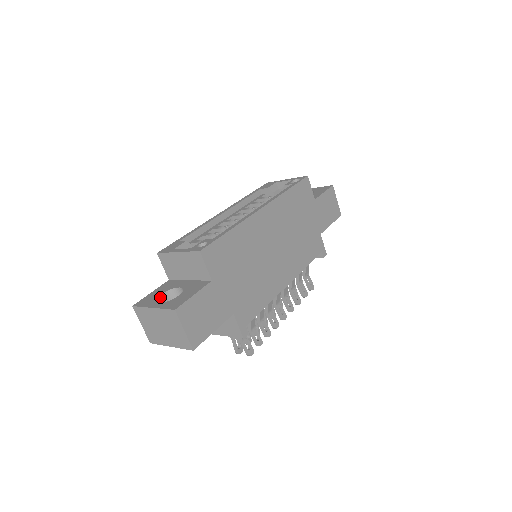
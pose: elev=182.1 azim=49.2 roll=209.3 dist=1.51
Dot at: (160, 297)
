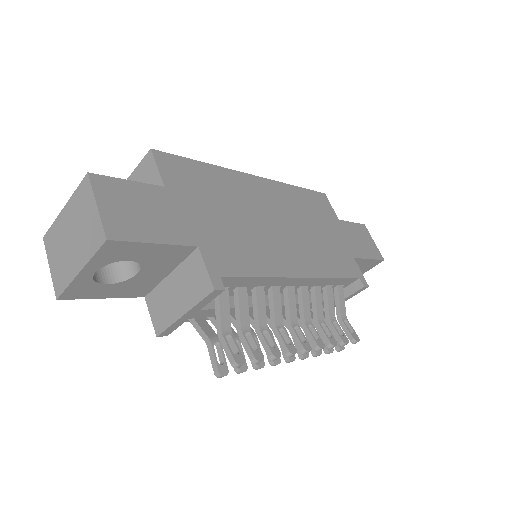
Dot at: occluded
